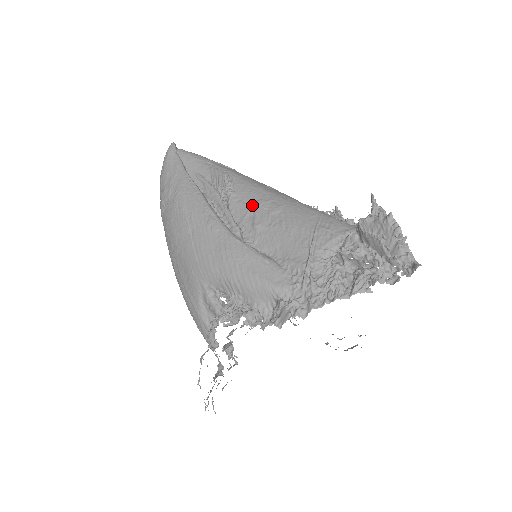
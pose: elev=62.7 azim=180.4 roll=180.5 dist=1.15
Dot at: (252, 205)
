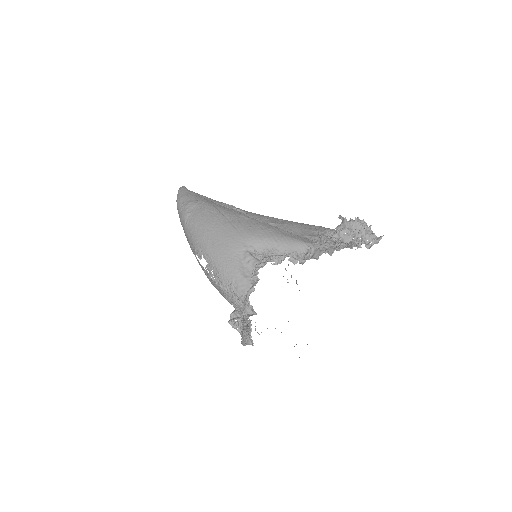
Dot at: (263, 217)
